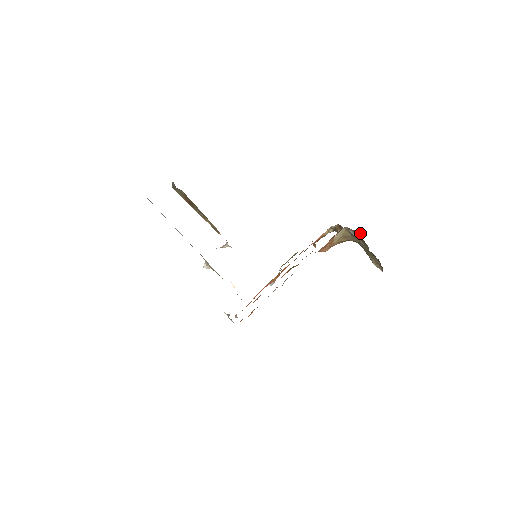
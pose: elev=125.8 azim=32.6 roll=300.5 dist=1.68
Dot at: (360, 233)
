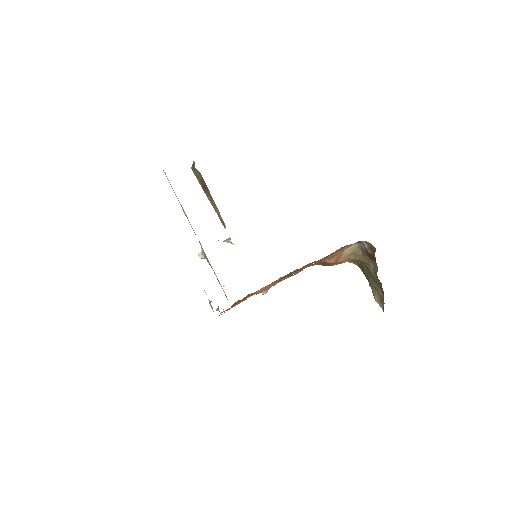
Dot at: (374, 247)
